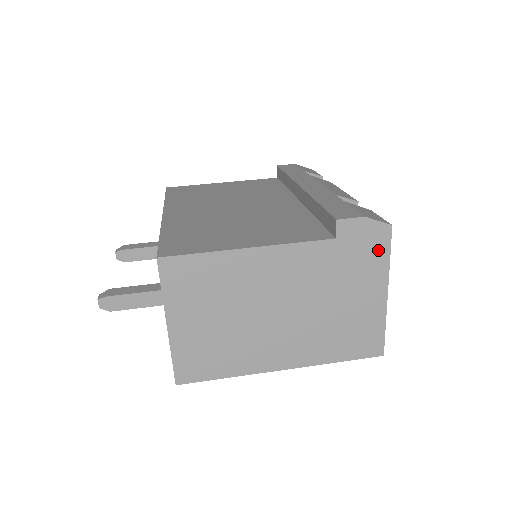
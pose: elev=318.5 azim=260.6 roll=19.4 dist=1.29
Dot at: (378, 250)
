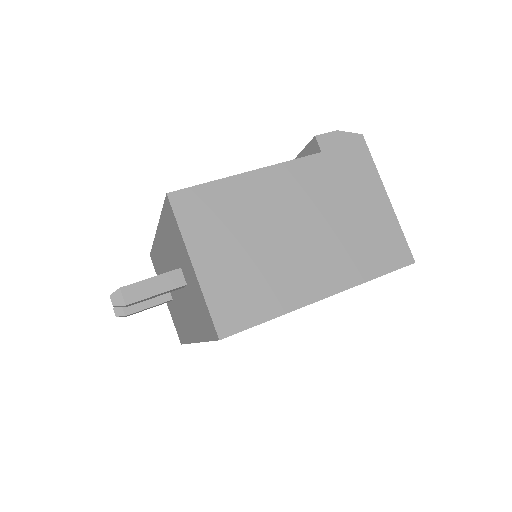
Dot at: (361, 157)
